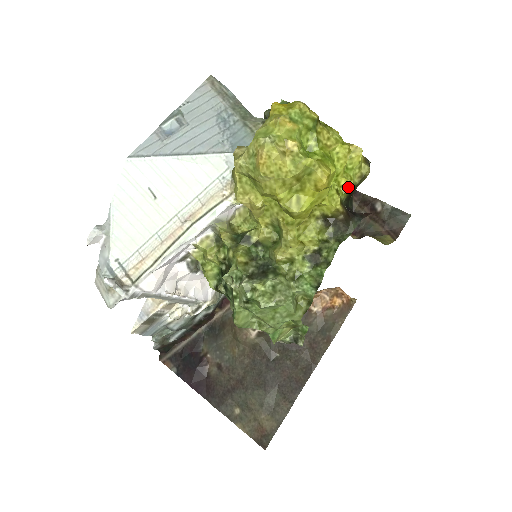
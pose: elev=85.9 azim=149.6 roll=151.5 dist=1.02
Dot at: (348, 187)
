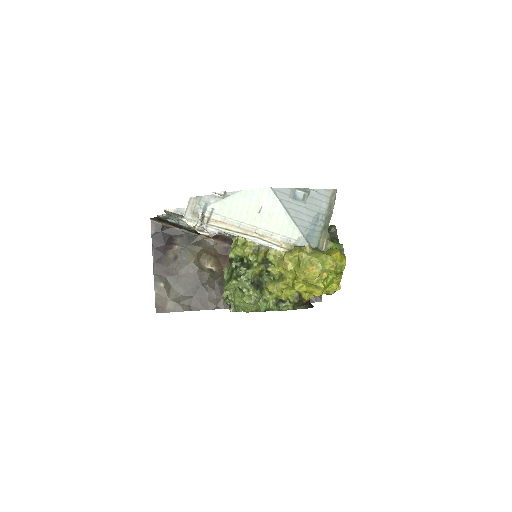
Dot at: (320, 295)
